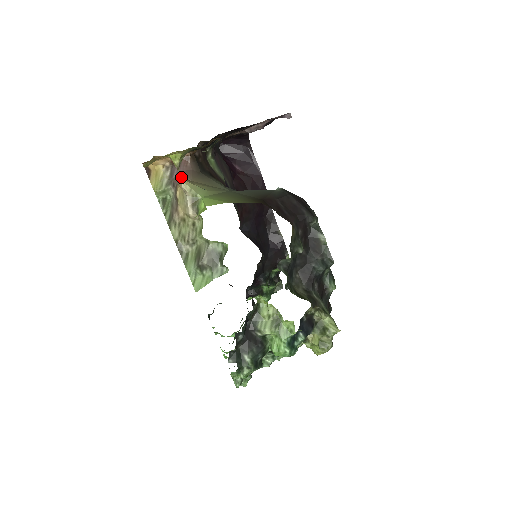
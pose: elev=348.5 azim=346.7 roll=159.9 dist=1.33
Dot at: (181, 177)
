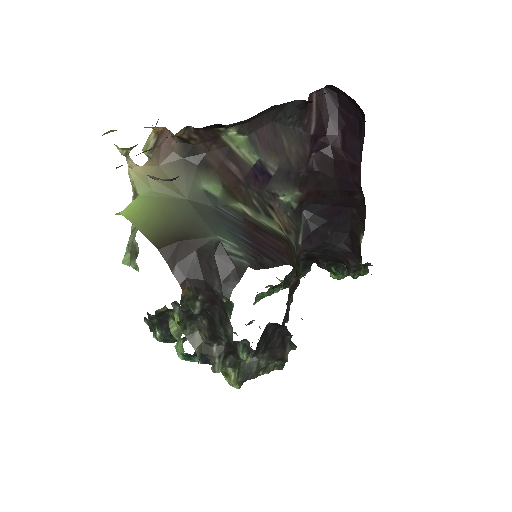
Dot at: (128, 165)
